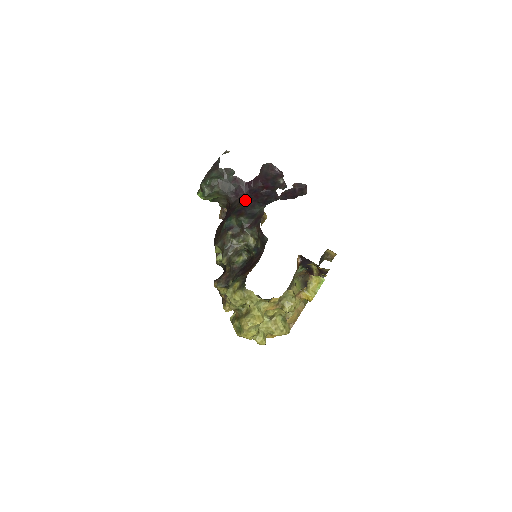
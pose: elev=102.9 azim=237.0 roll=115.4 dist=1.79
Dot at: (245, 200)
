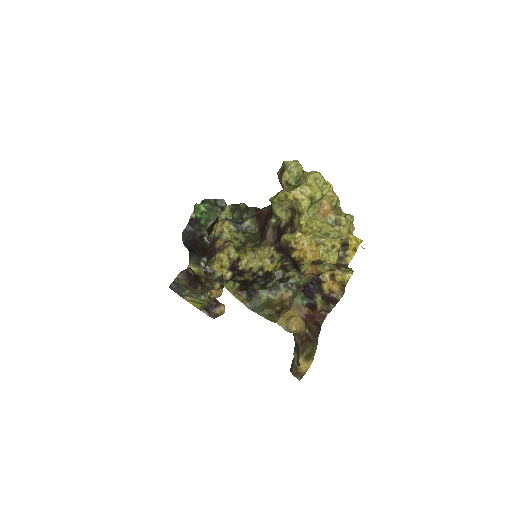
Dot at: occluded
